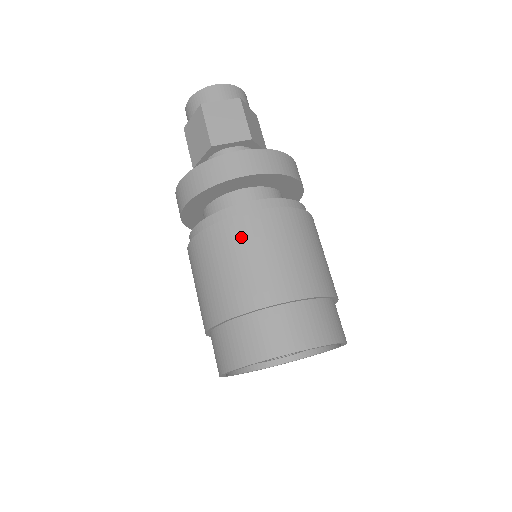
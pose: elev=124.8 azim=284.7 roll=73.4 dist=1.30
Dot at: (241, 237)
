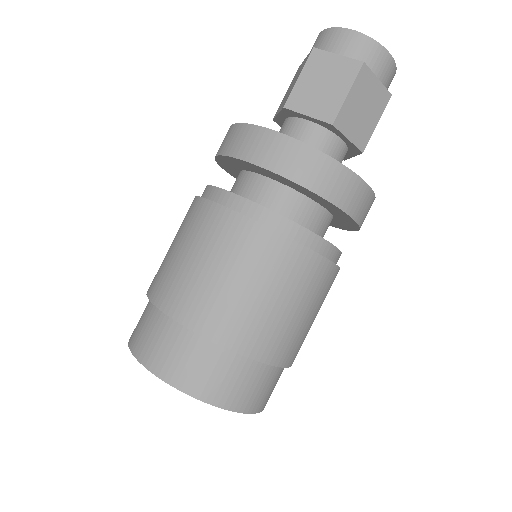
Dot at: (207, 231)
